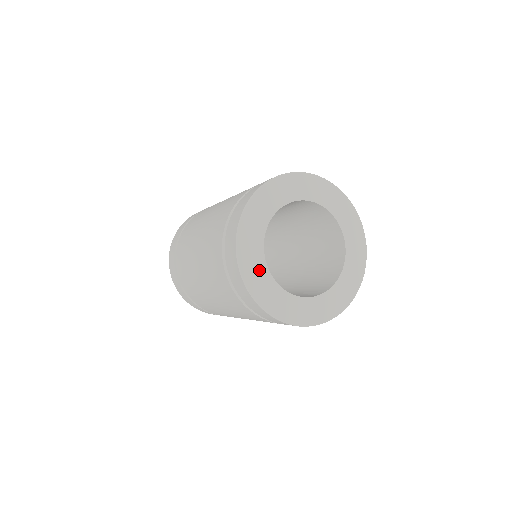
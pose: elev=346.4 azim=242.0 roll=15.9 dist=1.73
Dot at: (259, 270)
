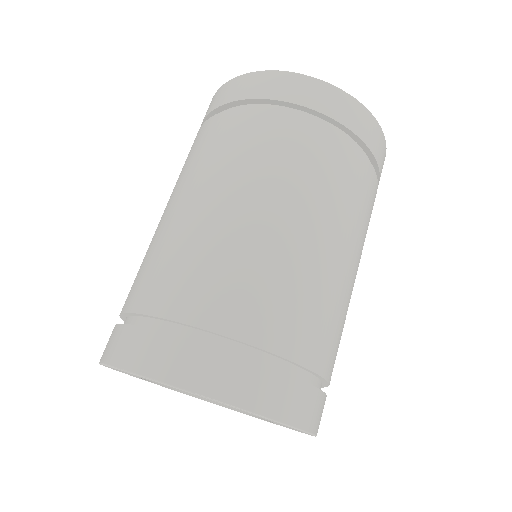
Dot at: occluded
